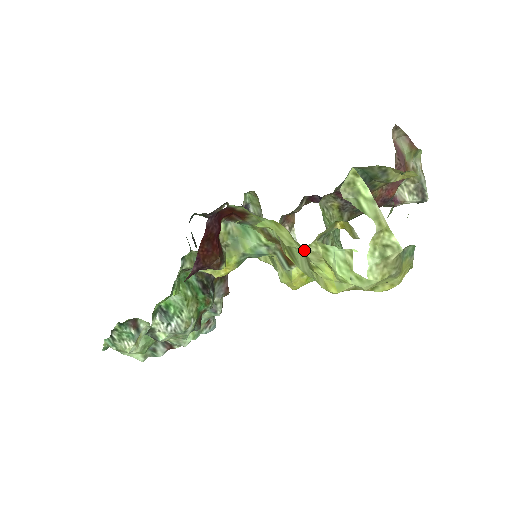
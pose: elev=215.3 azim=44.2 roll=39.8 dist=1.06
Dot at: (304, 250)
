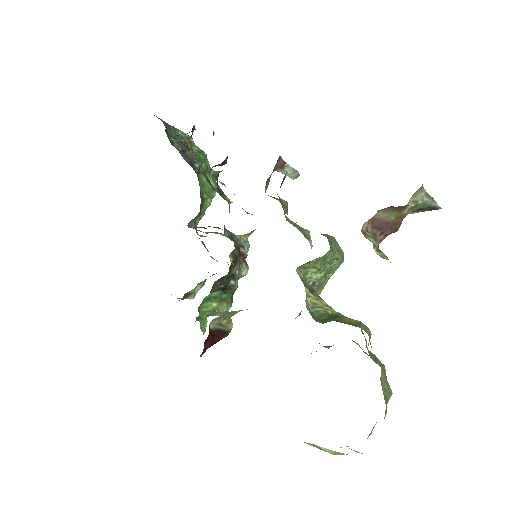
Dot at: occluded
